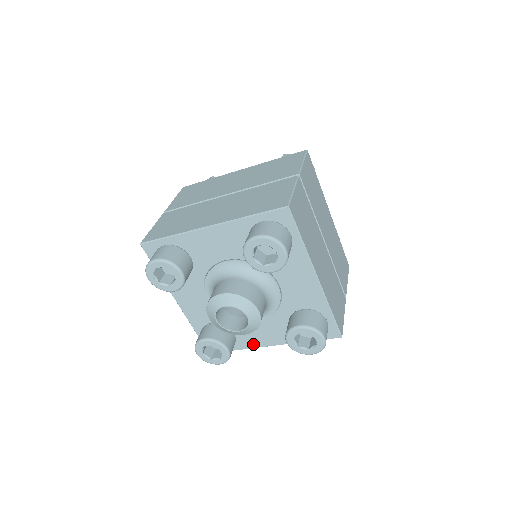
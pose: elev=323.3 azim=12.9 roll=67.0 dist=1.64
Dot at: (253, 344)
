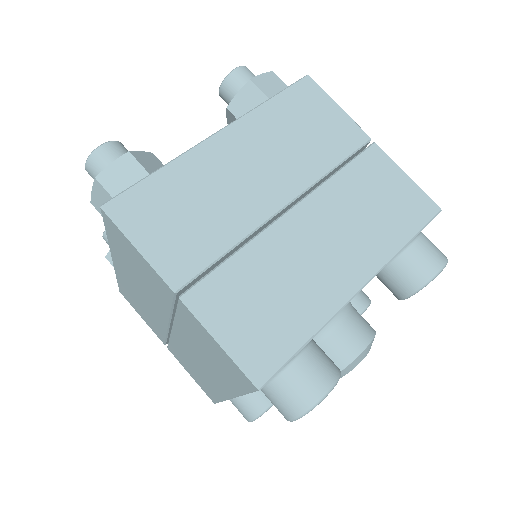
Dot at: occluded
